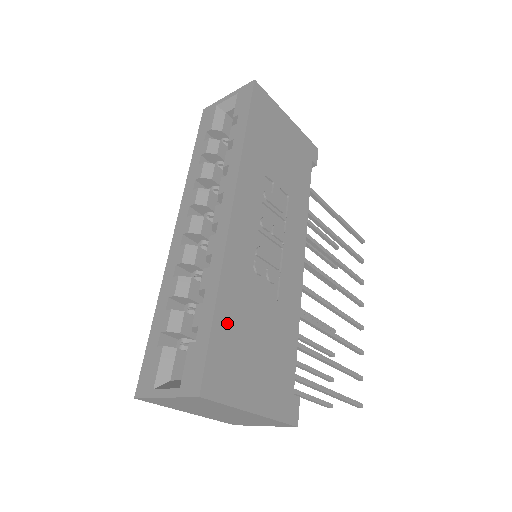
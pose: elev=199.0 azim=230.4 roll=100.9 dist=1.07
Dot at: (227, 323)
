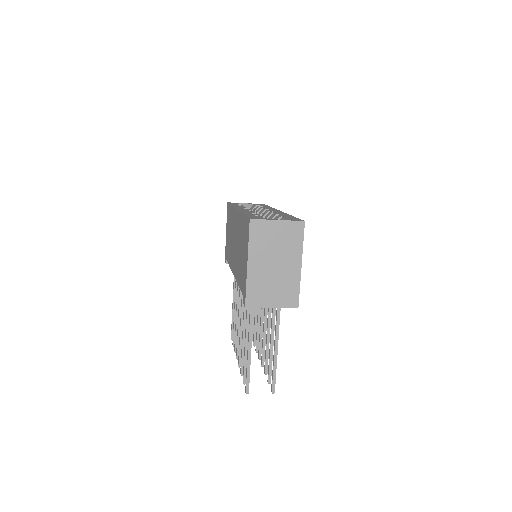
Dot at: occluded
